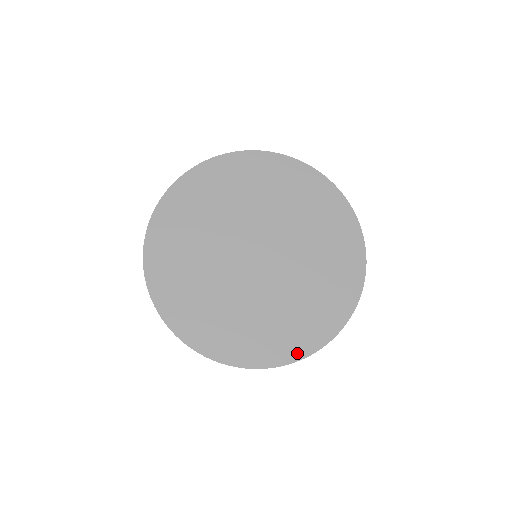
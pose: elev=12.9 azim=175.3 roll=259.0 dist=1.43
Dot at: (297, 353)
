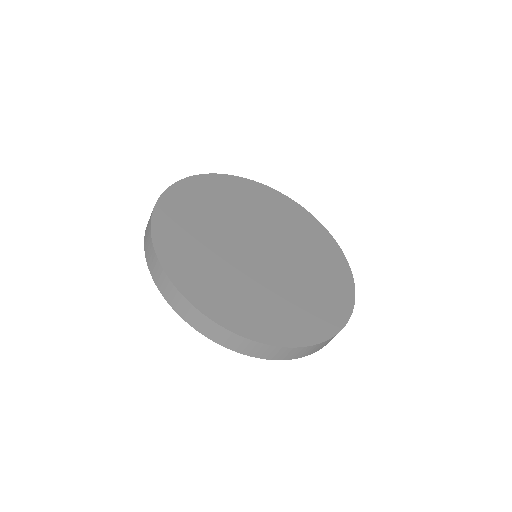
Dot at: (259, 335)
